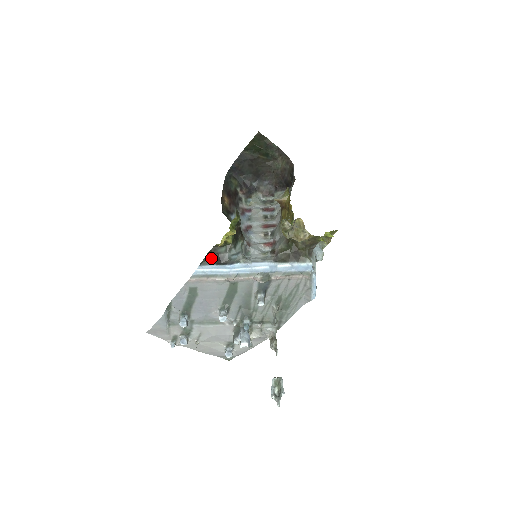
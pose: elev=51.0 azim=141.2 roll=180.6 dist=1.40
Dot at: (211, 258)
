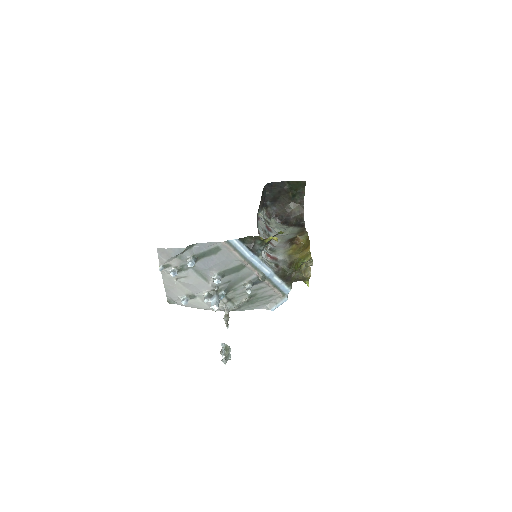
Dot at: (248, 241)
